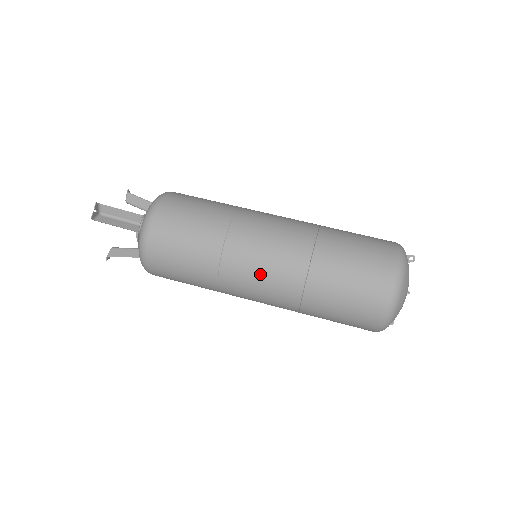
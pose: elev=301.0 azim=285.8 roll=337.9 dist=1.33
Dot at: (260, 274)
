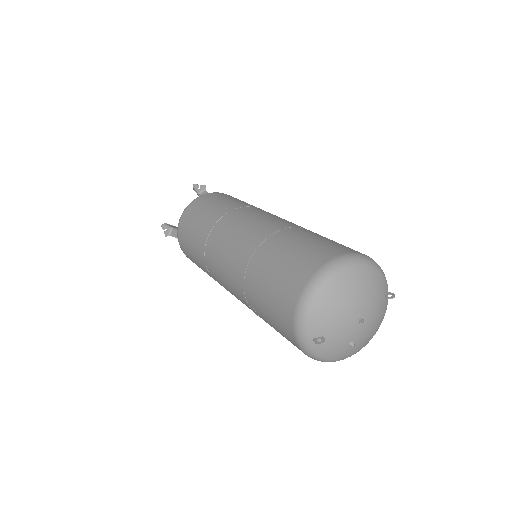
Dot at: (254, 219)
